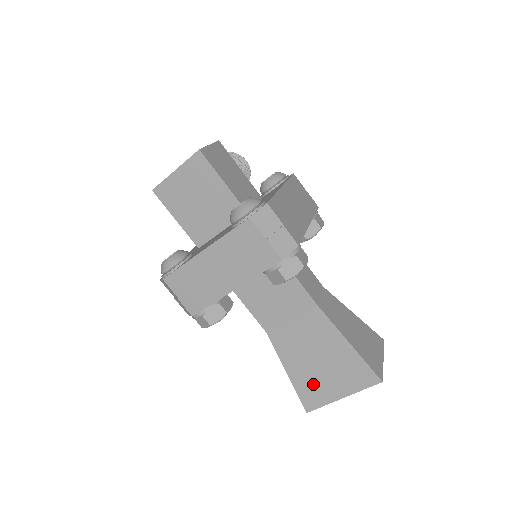
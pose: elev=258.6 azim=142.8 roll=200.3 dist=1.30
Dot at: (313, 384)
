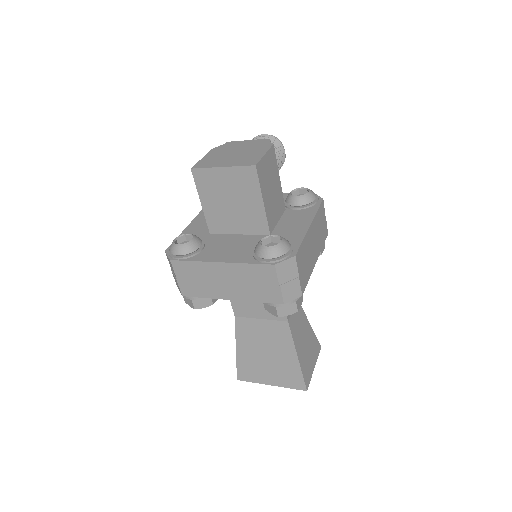
Dot at: (253, 366)
